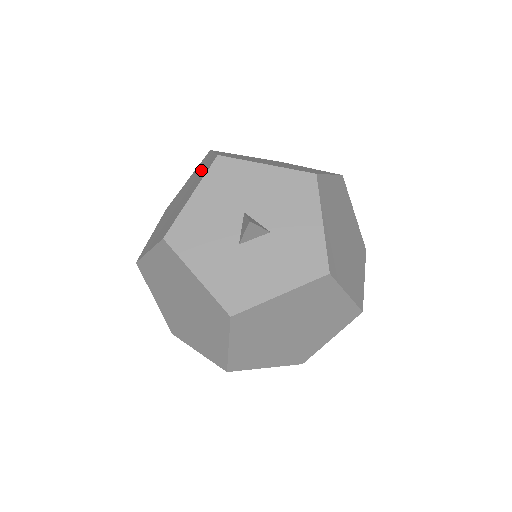
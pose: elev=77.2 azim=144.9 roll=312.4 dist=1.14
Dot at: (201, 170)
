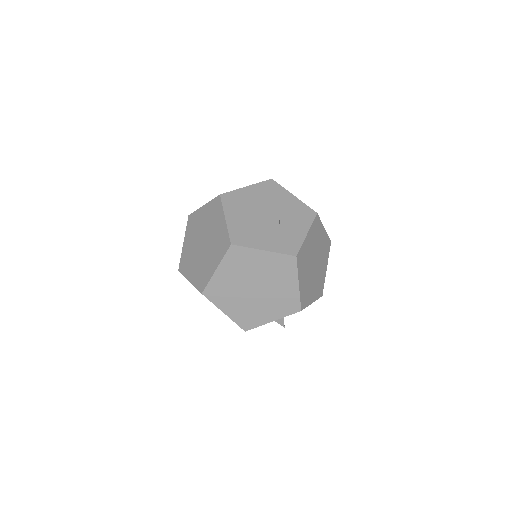
Dot at: (284, 290)
